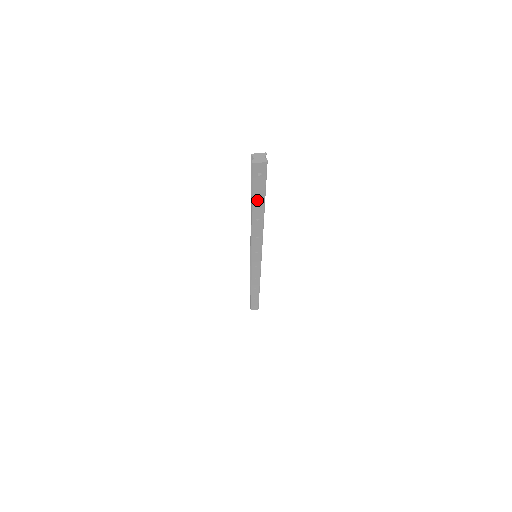
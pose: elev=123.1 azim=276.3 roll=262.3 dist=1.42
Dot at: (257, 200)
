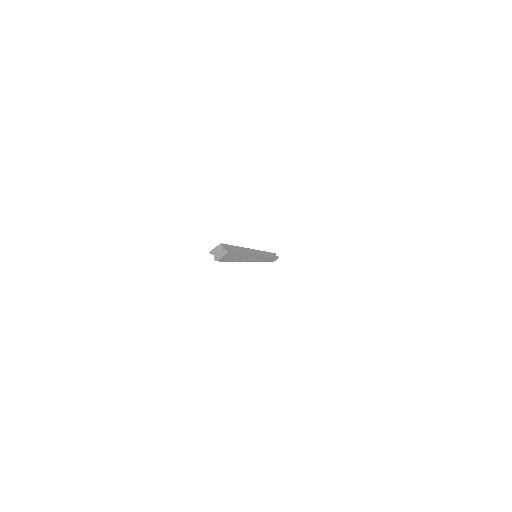
Dot at: (235, 259)
